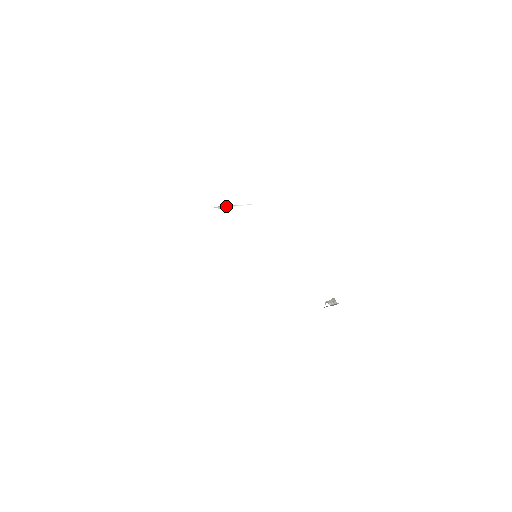
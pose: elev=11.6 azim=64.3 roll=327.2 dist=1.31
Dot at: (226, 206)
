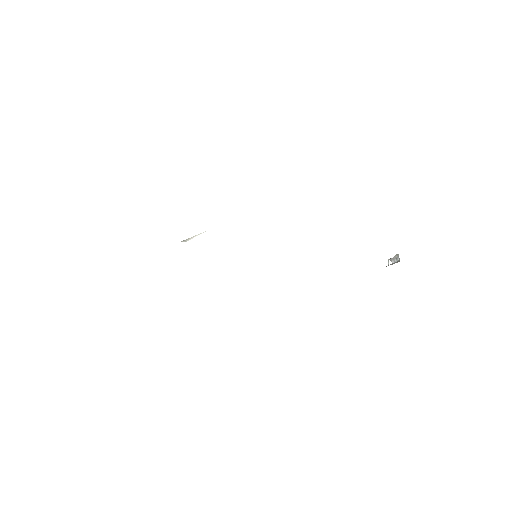
Dot at: (188, 239)
